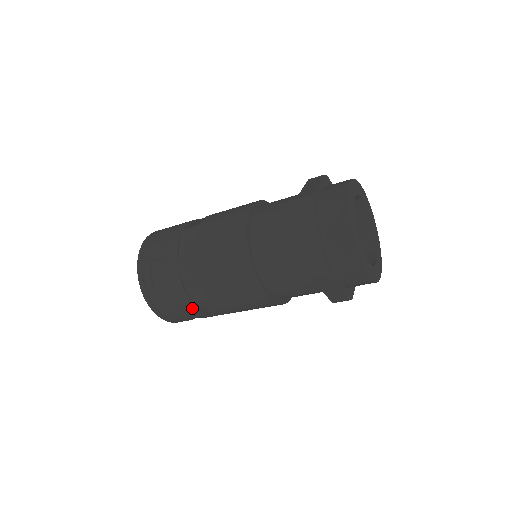
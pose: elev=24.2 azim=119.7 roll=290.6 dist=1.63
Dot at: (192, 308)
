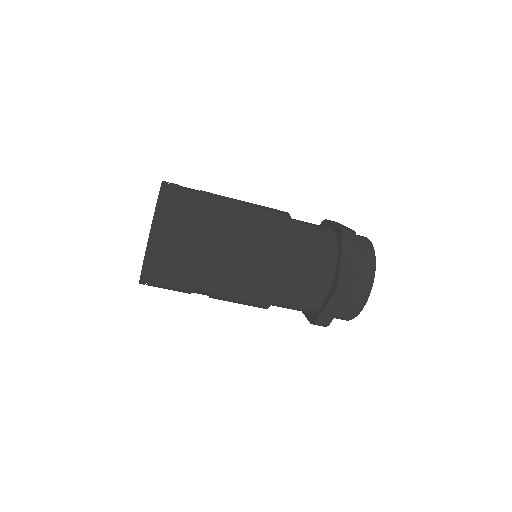
Dot at: (206, 218)
